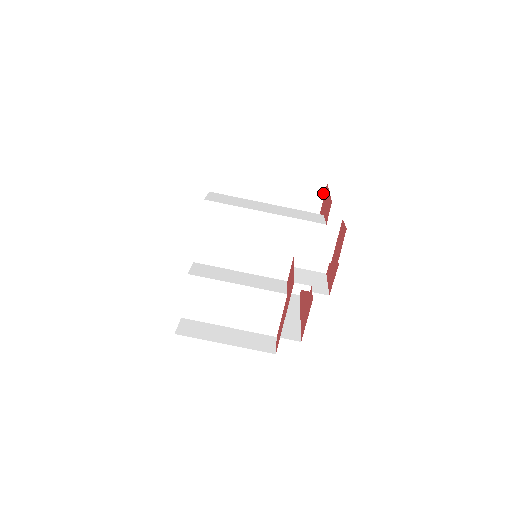
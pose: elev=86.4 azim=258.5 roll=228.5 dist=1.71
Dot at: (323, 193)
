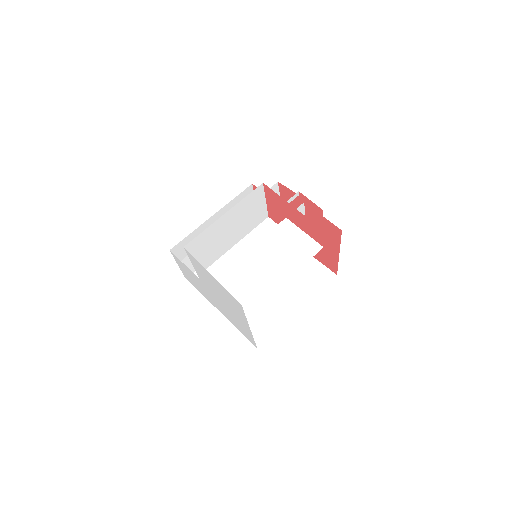
Dot at: occluded
